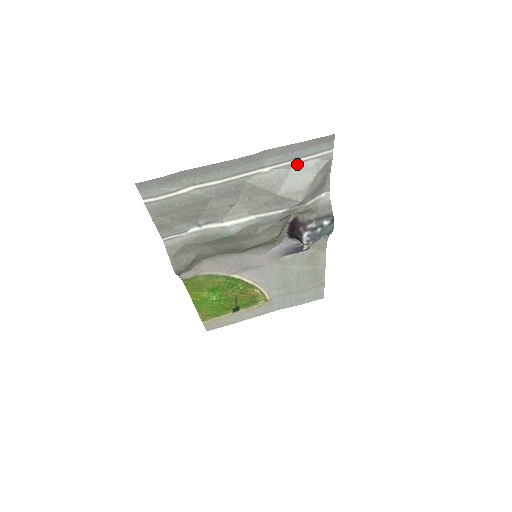
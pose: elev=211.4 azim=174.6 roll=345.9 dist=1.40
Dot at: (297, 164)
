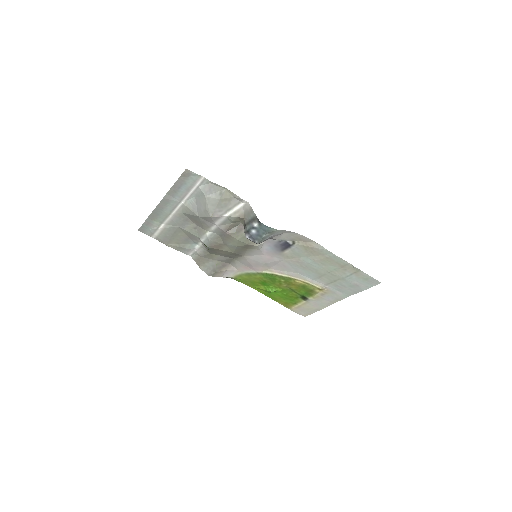
Dot at: (195, 193)
